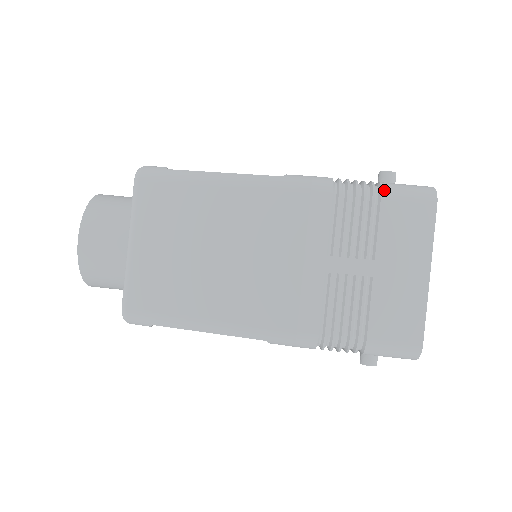
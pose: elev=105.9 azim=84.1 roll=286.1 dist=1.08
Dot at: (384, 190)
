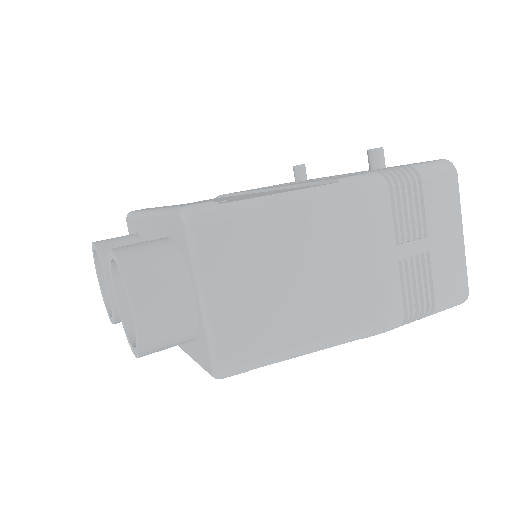
Dot at: (421, 173)
